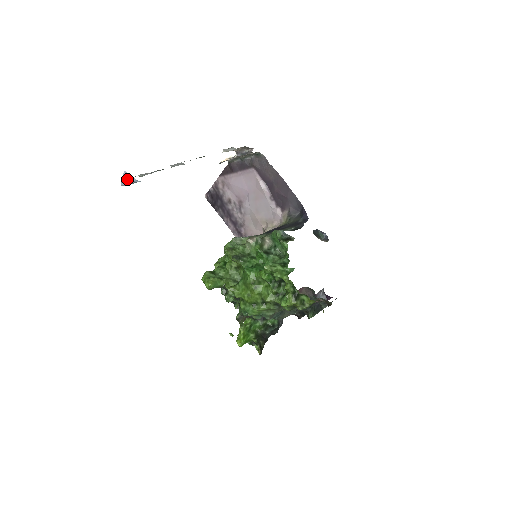
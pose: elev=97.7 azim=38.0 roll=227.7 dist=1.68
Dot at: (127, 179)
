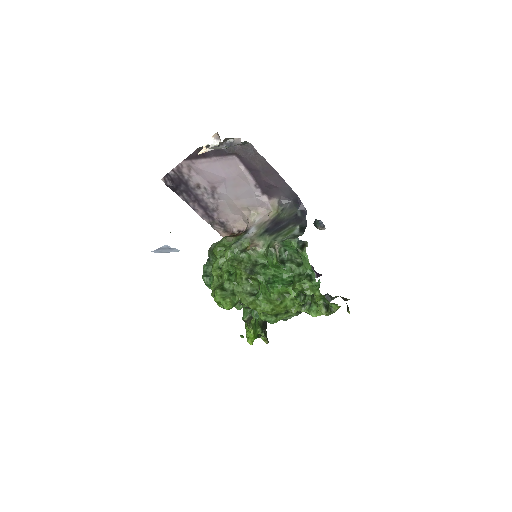
Dot at: (165, 250)
